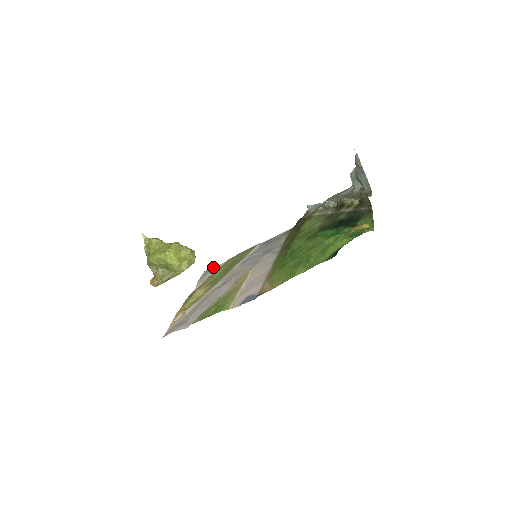
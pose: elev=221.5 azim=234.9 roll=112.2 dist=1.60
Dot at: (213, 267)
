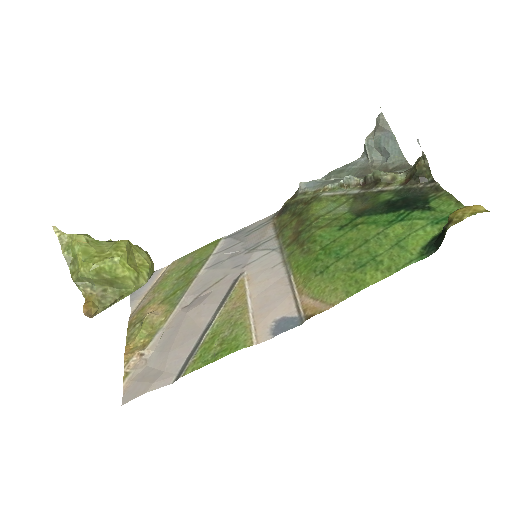
Dot at: occluded
